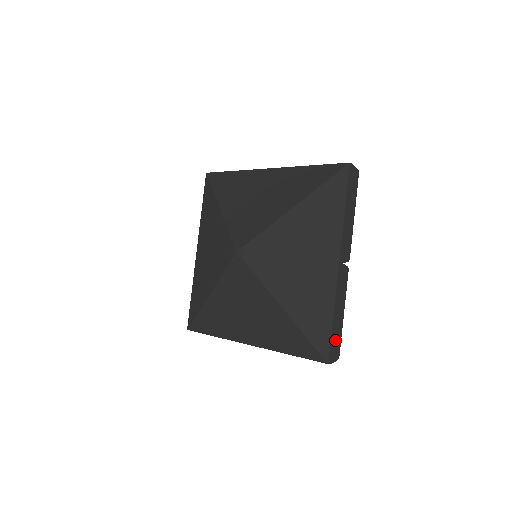
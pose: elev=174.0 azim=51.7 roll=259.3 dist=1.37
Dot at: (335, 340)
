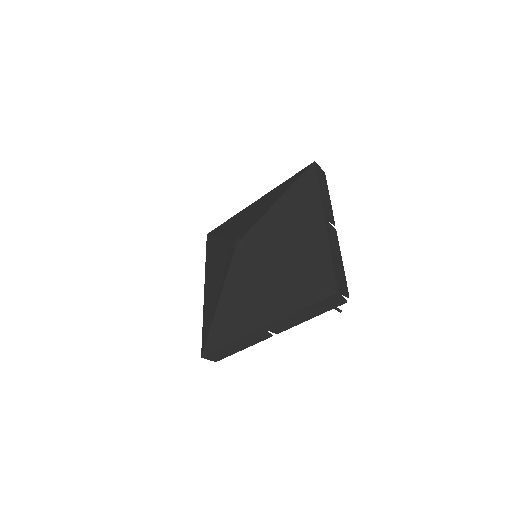
Dot at: (340, 278)
